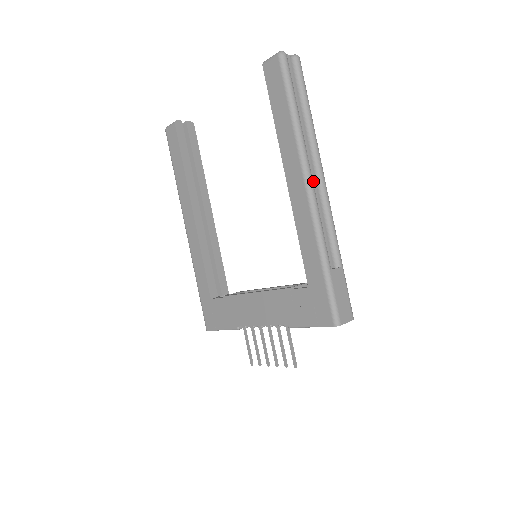
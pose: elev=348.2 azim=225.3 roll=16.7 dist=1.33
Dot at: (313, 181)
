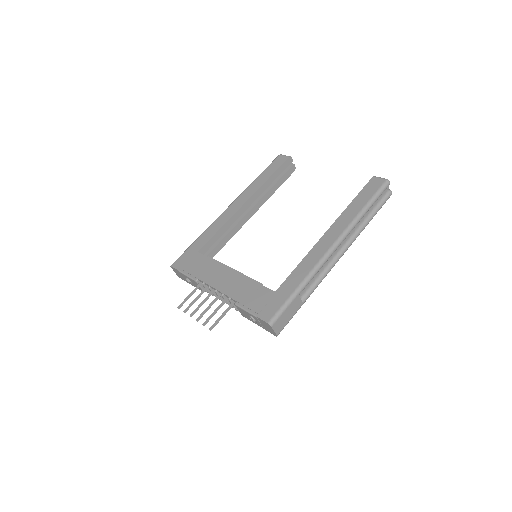
Dot at: (337, 249)
